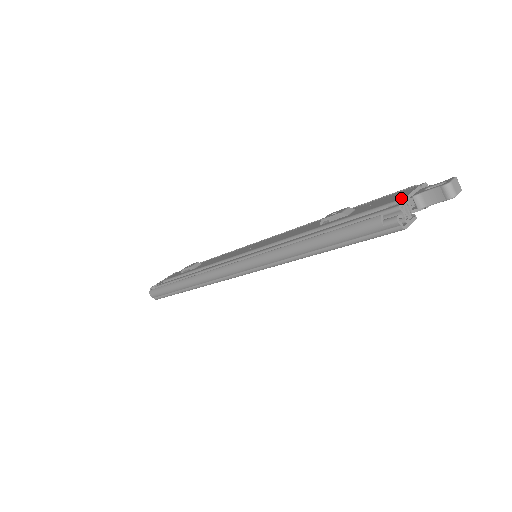
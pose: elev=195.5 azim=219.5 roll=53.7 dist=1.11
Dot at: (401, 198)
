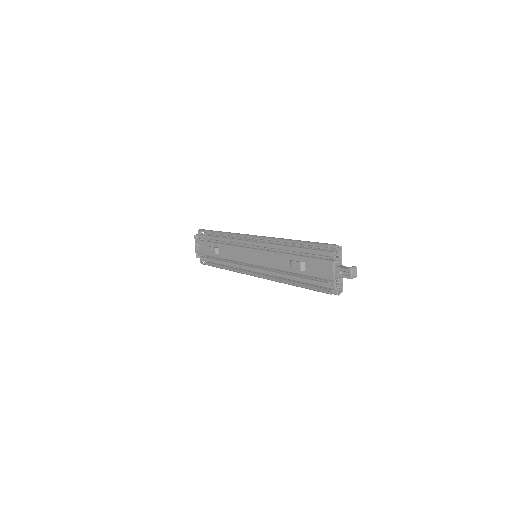
Dot at: (331, 280)
